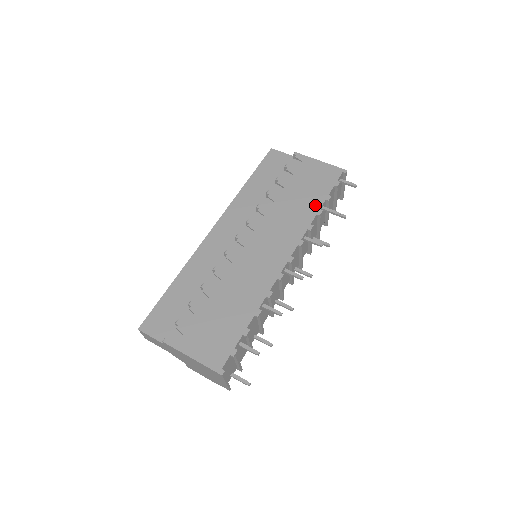
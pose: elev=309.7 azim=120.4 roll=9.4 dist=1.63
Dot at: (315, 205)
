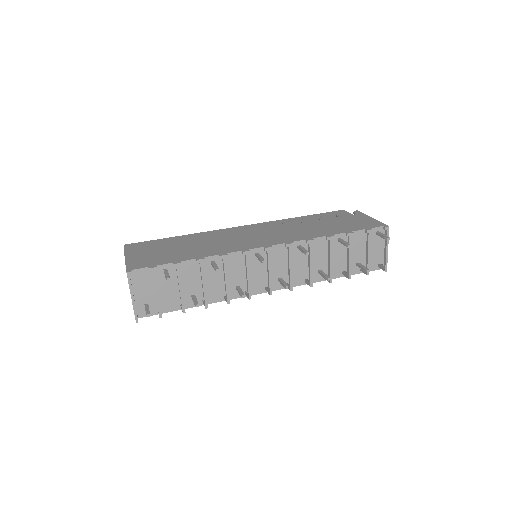
Dot at: (332, 232)
